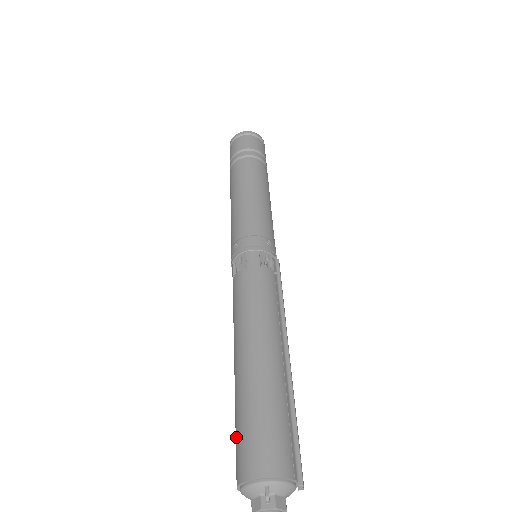
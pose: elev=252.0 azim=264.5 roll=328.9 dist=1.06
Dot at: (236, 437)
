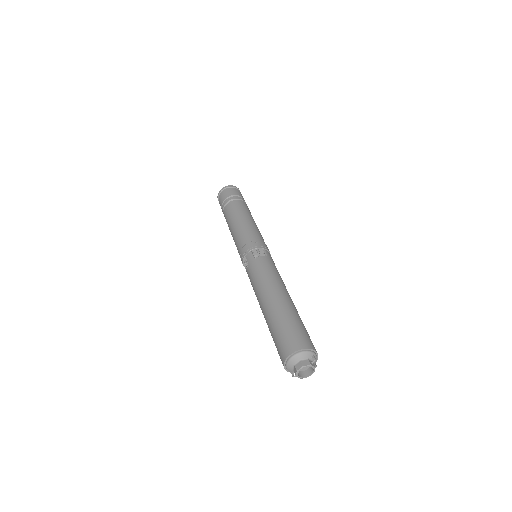
Dot at: (287, 331)
